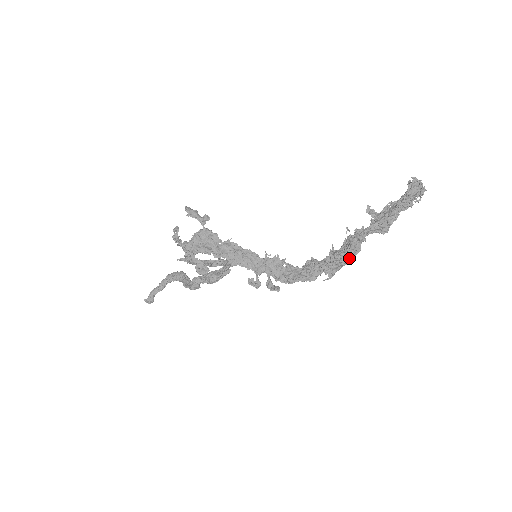
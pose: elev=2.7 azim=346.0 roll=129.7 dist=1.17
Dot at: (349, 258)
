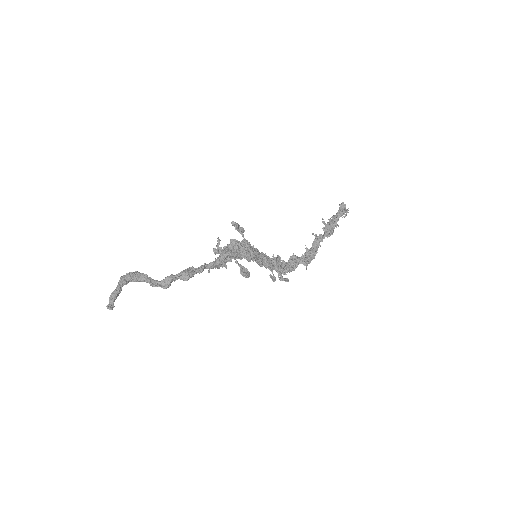
Dot at: (316, 253)
